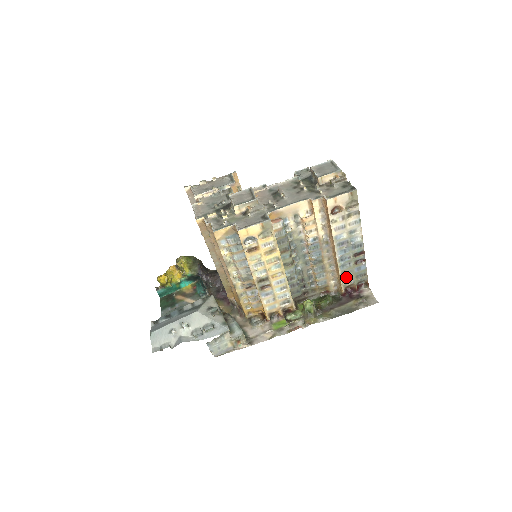
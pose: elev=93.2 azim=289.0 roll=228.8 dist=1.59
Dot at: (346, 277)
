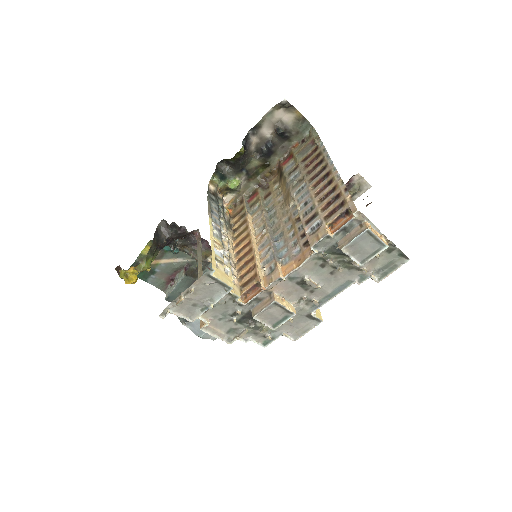
Dot at: occluded
